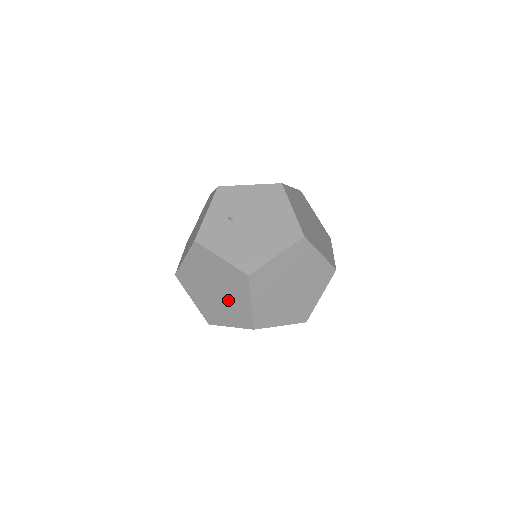
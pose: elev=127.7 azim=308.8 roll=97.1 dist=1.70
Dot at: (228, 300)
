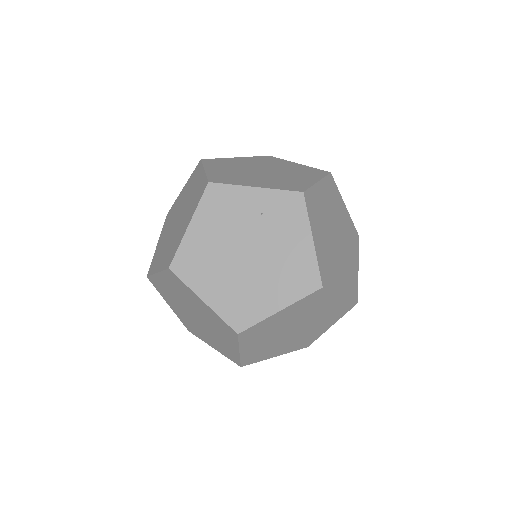
Dot at: (187, 205)
